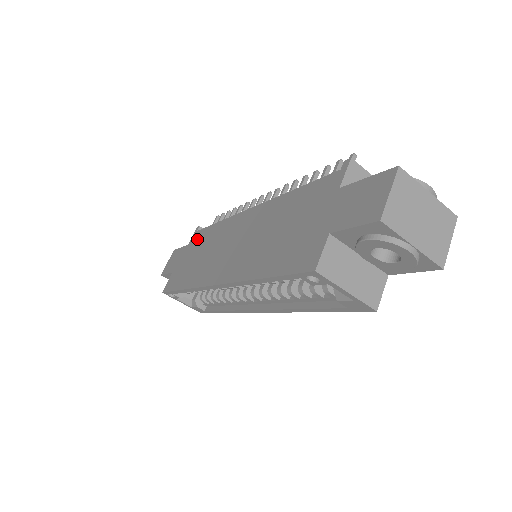
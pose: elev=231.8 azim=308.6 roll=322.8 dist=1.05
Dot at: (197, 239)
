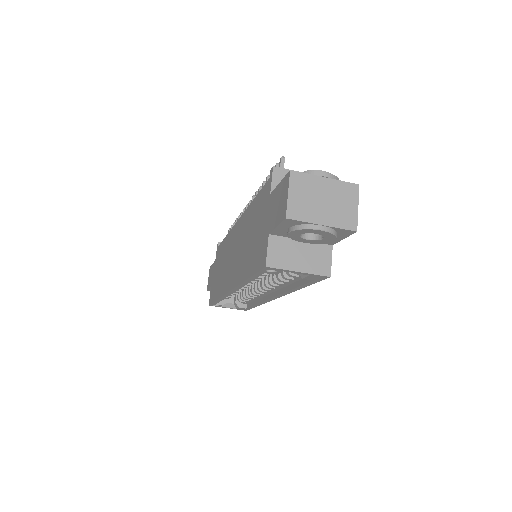
Dot at: (218, 254)
